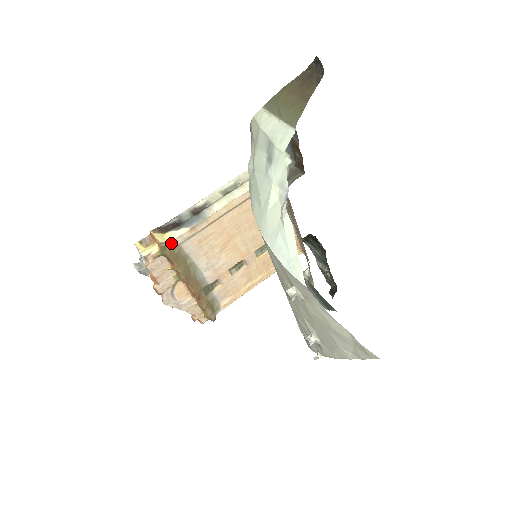
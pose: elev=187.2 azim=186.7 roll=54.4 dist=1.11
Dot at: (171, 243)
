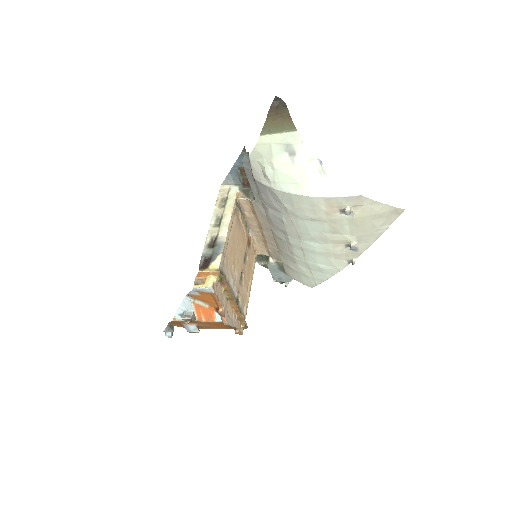
Dot at: (219, 269)
